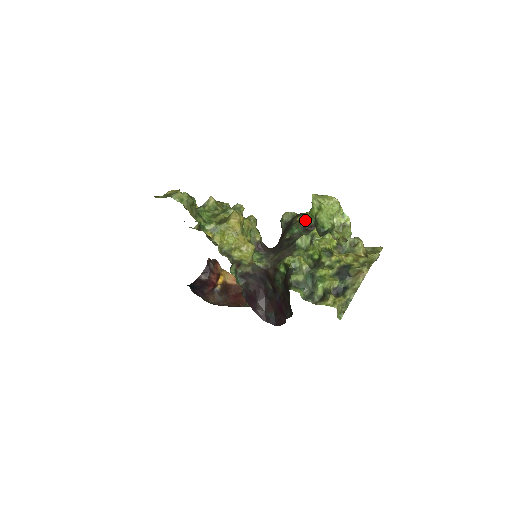
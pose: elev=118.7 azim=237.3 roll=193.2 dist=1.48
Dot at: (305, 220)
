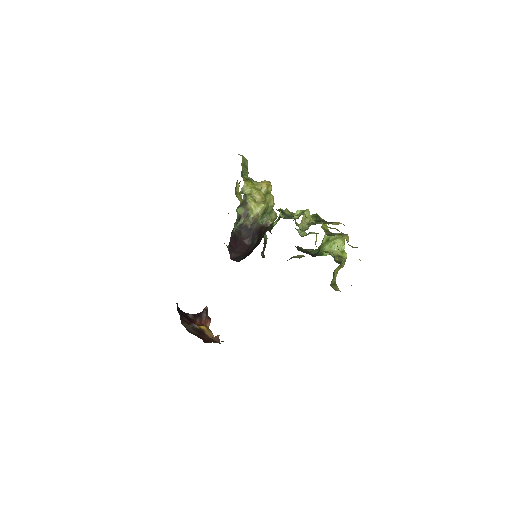
Dot at: (311, 251)
